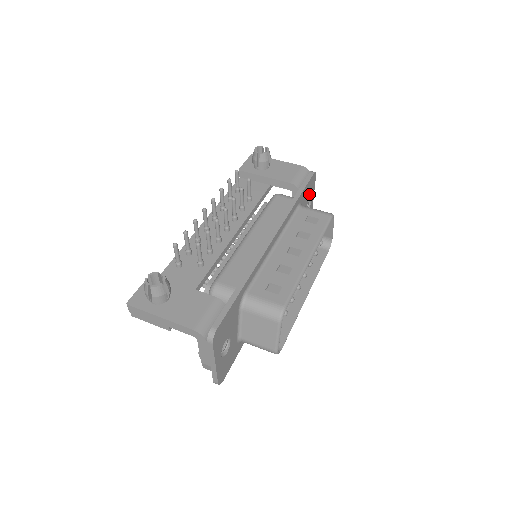
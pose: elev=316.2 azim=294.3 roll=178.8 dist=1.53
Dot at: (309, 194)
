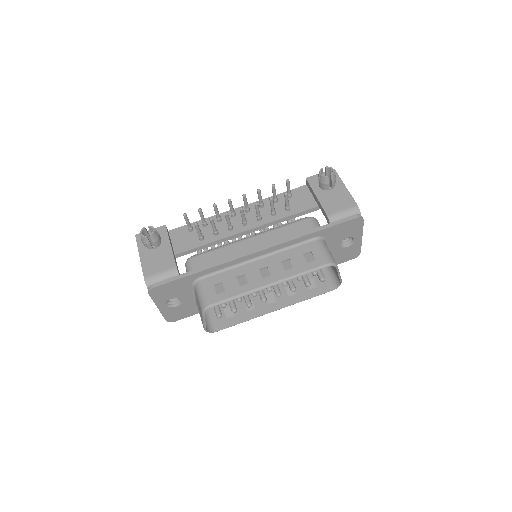
Dot at: (347, 233)
